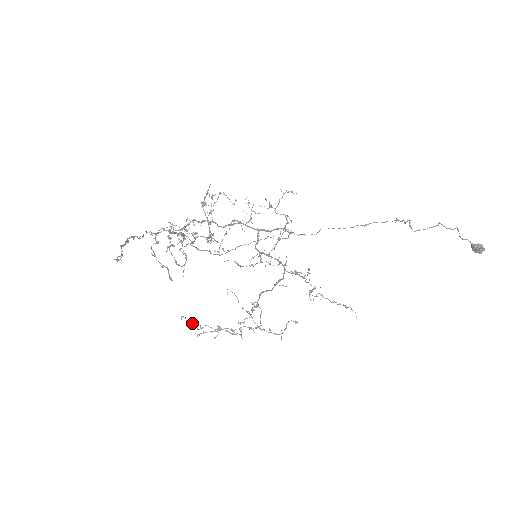
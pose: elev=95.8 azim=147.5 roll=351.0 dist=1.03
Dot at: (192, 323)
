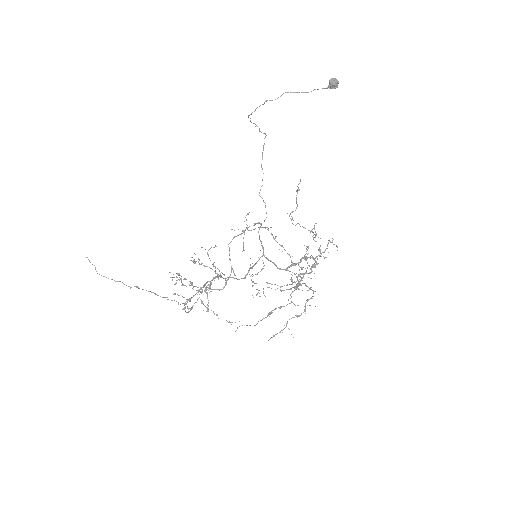
Dot at: occluded
